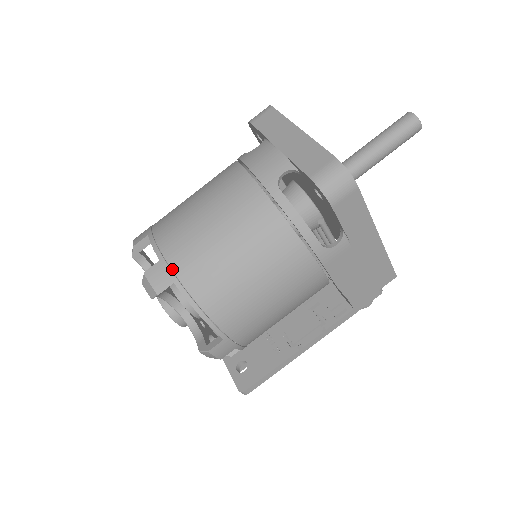
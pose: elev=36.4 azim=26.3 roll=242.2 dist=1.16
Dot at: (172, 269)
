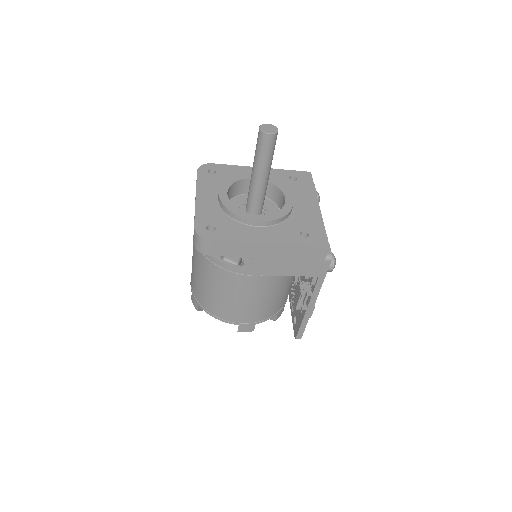
Dot at: (195, 297)
